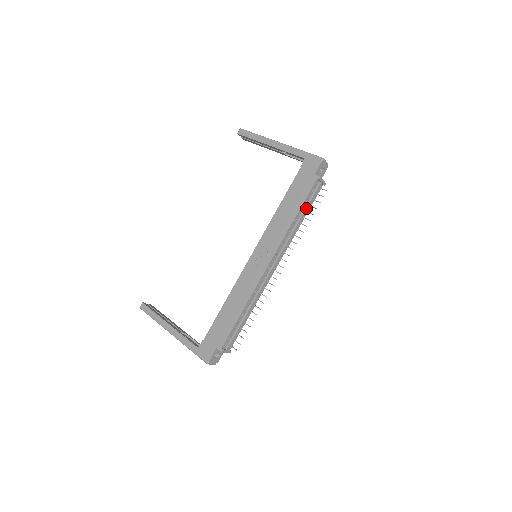
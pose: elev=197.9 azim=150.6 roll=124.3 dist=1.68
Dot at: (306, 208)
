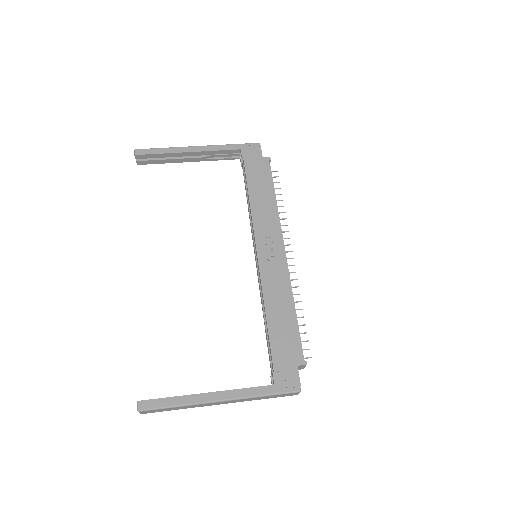
Dot at: (274, 189)
